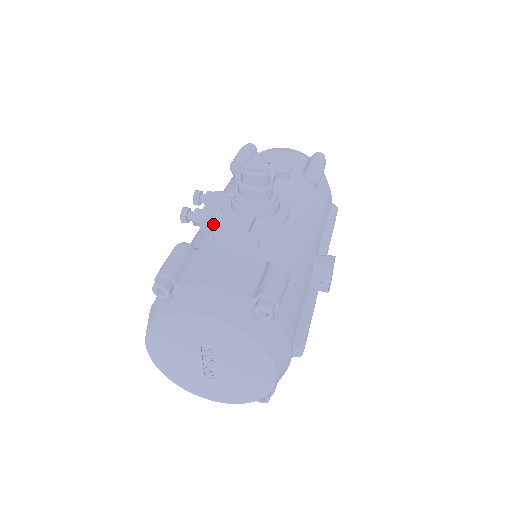
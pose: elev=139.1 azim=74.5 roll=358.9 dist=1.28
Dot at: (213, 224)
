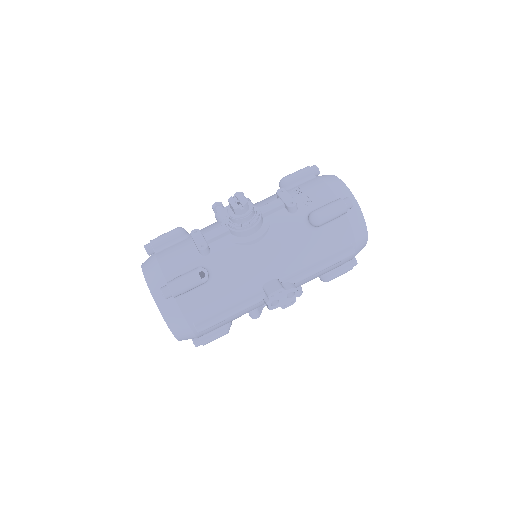
Dot at: (216, 223)
